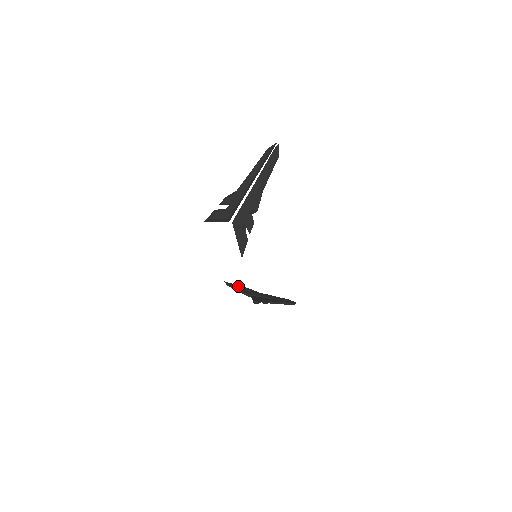
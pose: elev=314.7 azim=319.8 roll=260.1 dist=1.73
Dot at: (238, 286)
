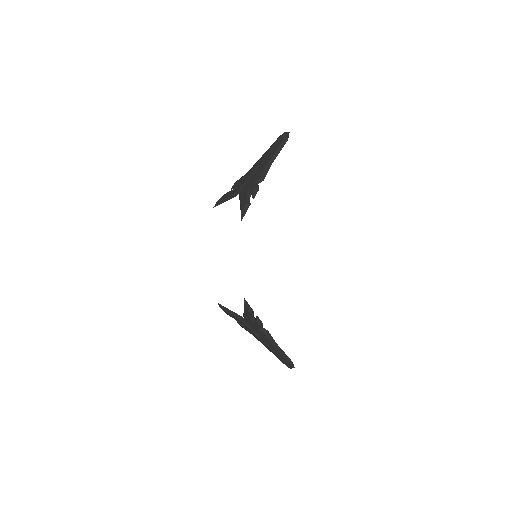
Dot at: occluded
